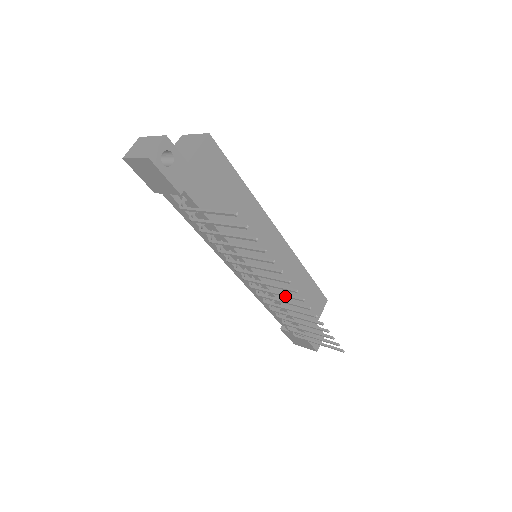
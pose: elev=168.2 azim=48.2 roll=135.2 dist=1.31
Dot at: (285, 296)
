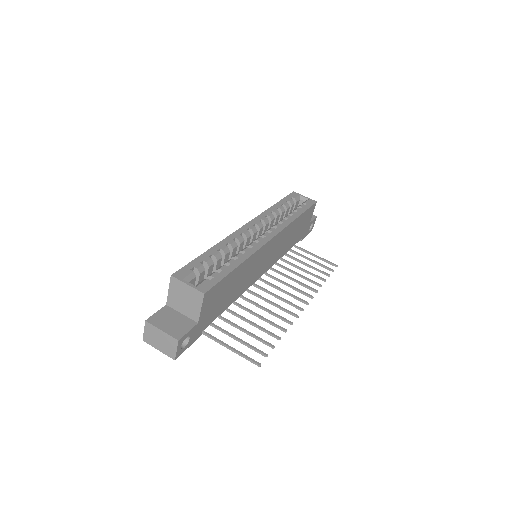
Dot at: occluded
